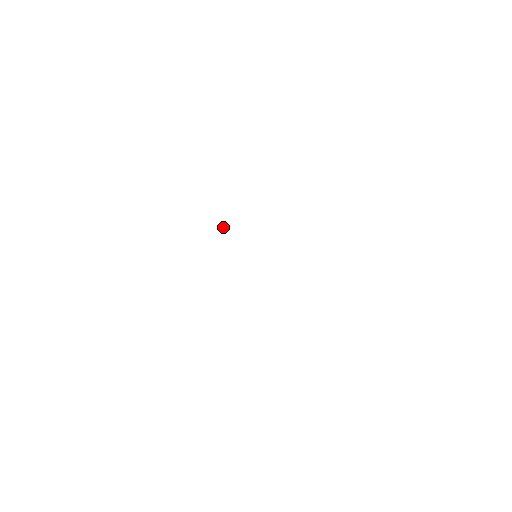
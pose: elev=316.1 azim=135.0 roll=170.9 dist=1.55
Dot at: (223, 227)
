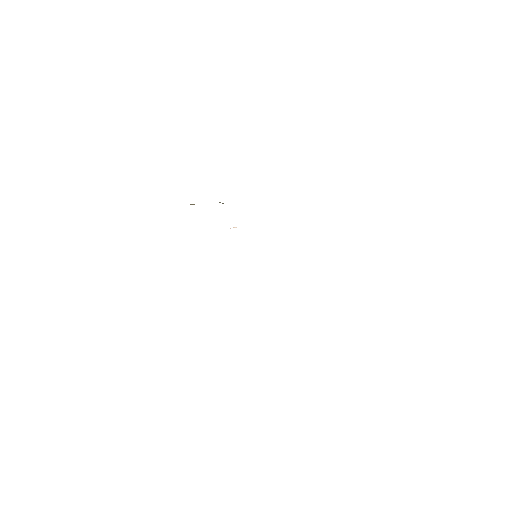
Dot at: occluded
